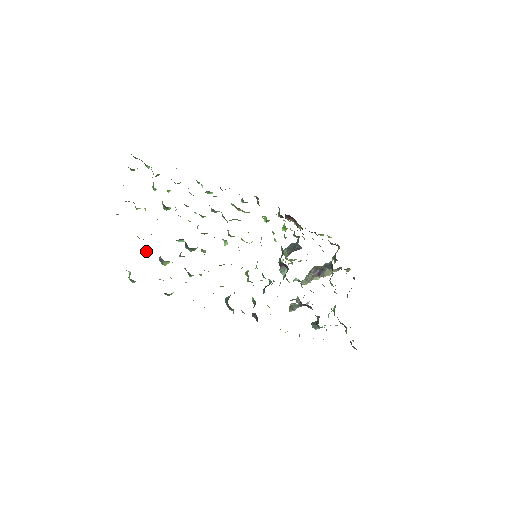
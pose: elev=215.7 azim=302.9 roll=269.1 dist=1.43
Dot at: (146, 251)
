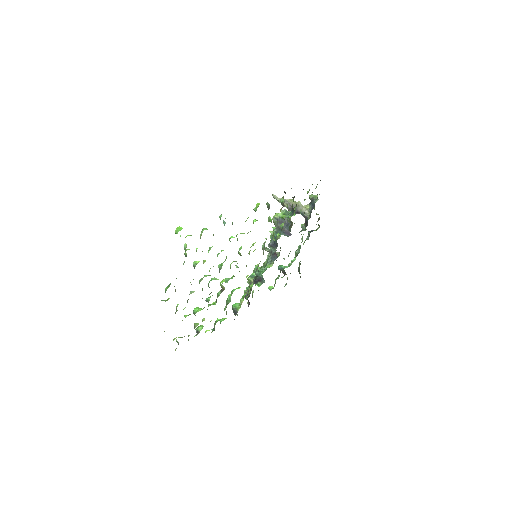
Dot at: occluded
